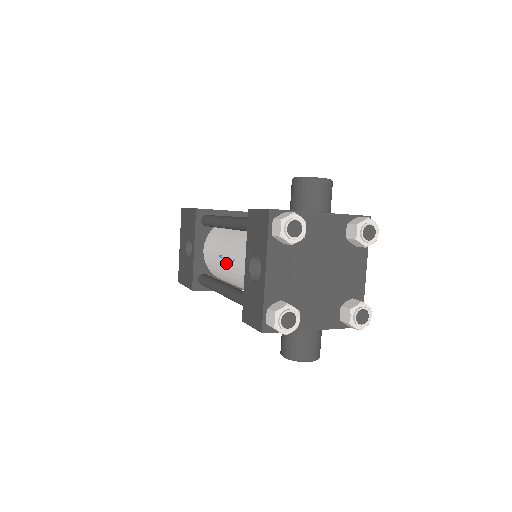
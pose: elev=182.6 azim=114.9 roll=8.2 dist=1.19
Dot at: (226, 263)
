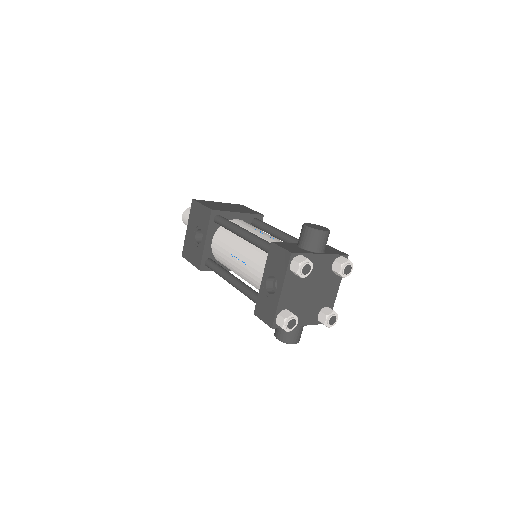
Dot at: (237, 262)
